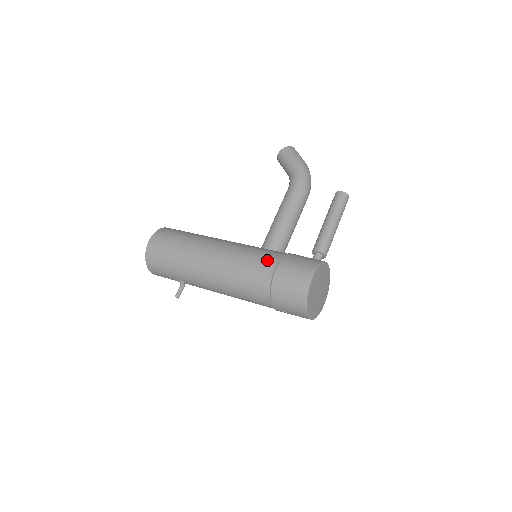
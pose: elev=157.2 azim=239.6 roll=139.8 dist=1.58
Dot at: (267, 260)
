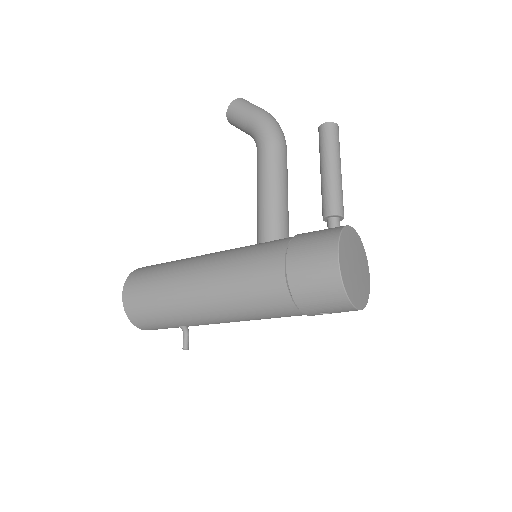
Dot at: (270, 259)
